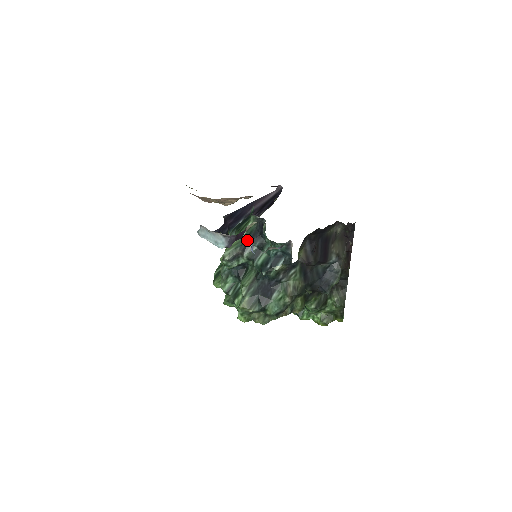
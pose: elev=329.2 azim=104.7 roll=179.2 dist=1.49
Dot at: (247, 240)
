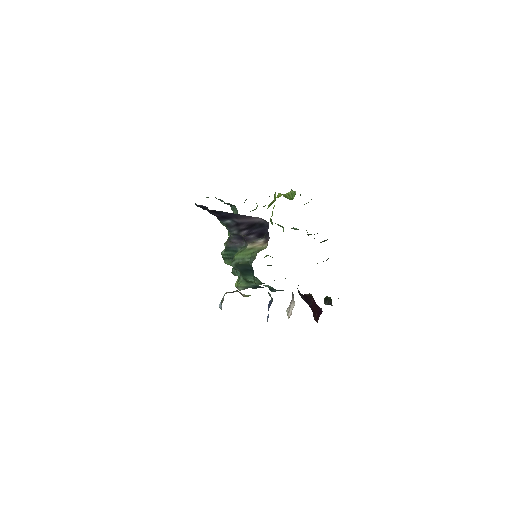
Dot at: (255, 288)
